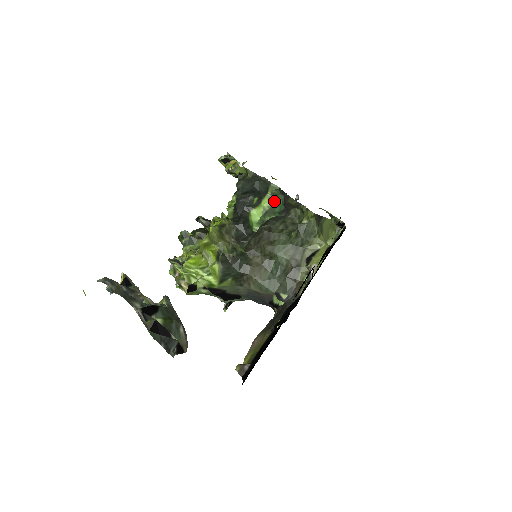
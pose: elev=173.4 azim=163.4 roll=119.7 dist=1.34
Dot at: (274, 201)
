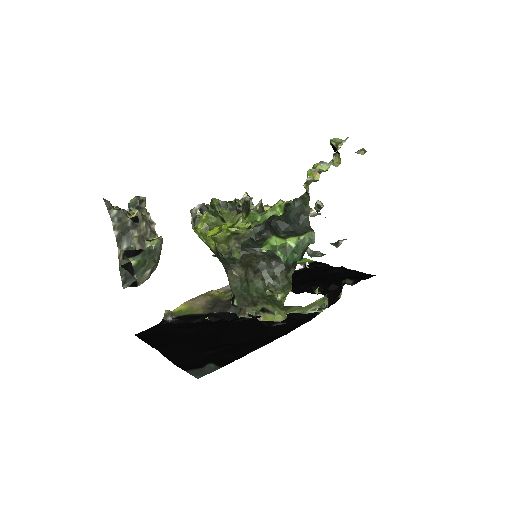
Dot at: (297, 247)
